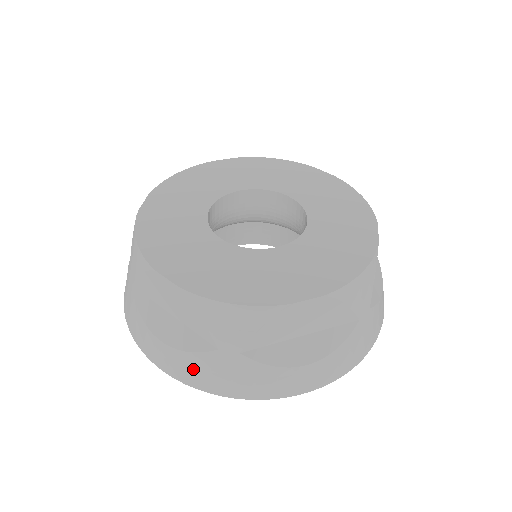
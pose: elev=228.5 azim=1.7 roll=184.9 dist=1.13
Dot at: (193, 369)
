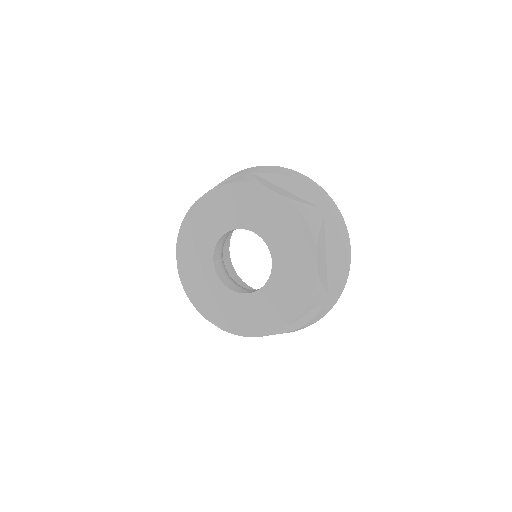
Dot at: occluded
